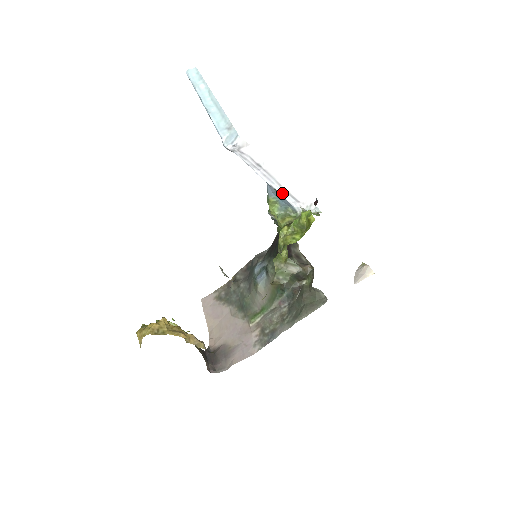
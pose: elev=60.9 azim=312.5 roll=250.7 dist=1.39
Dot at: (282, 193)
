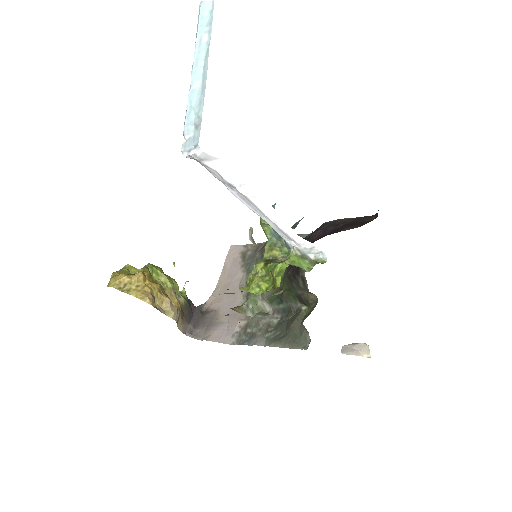
Dot at: (270, 223)
